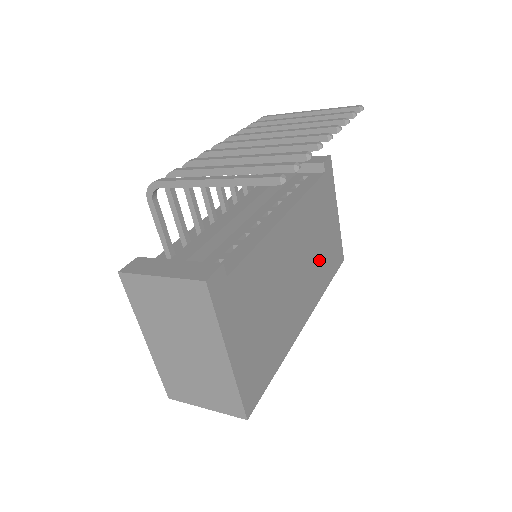
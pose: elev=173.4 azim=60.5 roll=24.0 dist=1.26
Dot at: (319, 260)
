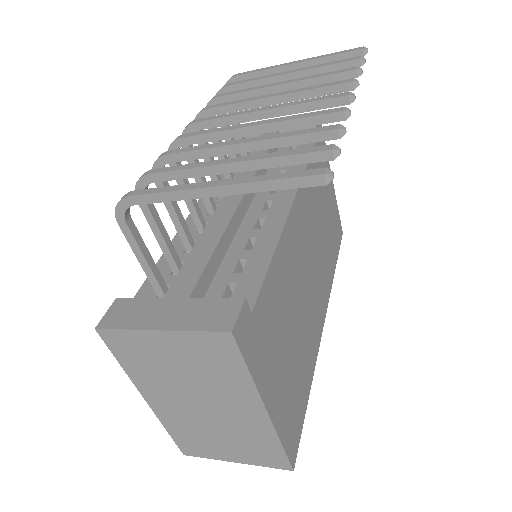
Dot at: (325, 244)
